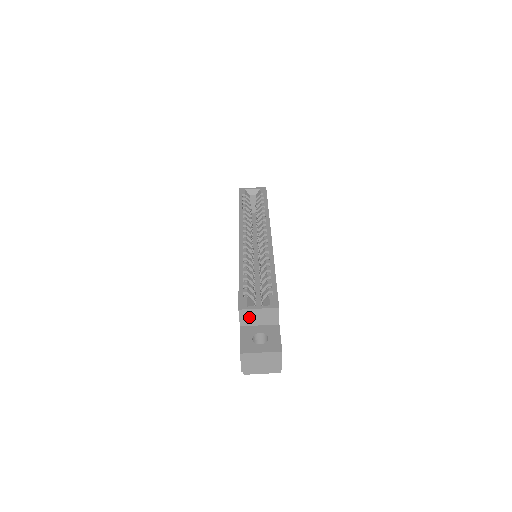
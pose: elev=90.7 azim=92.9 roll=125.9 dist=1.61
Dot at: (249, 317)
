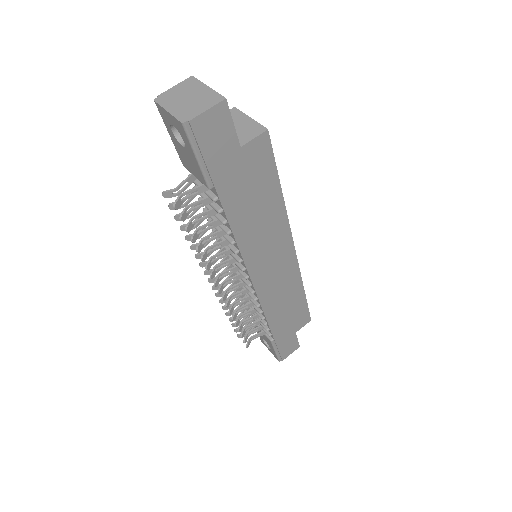
Dot at: occluded
